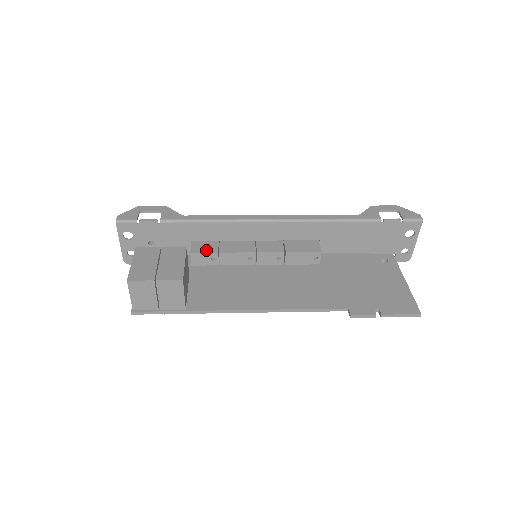
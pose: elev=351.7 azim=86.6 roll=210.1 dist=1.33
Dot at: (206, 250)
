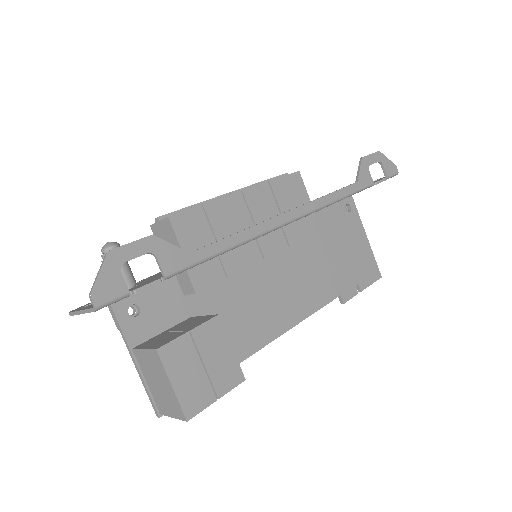
Dot at: (212, 279)
